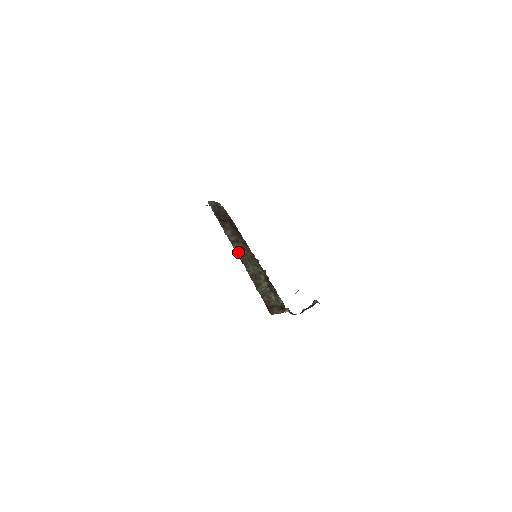
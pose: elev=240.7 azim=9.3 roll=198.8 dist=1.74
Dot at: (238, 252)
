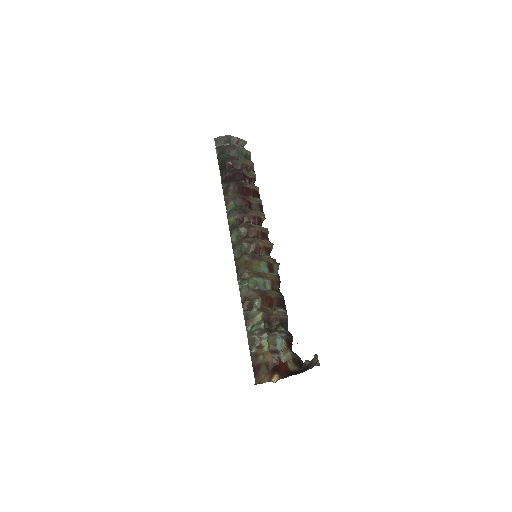
Dot at: (235, 250)
